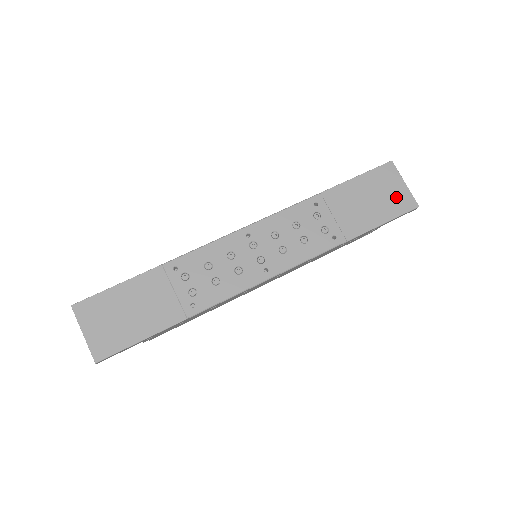
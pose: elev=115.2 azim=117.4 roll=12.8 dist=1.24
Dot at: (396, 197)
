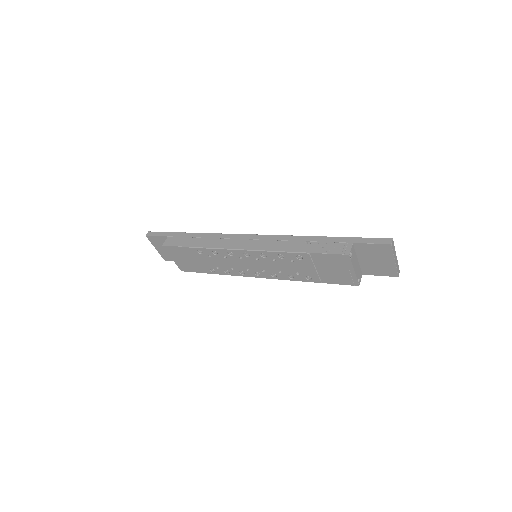
Dot at: occluded
